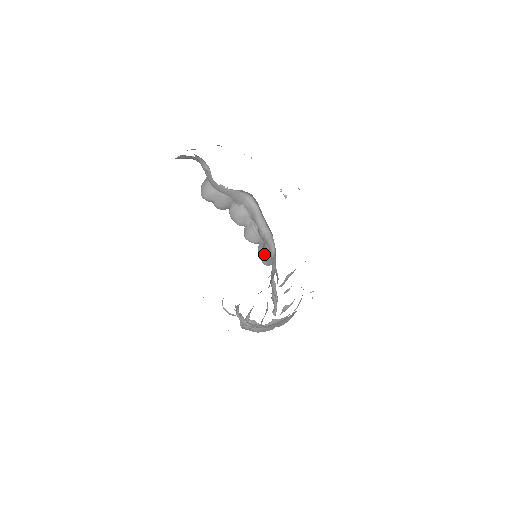
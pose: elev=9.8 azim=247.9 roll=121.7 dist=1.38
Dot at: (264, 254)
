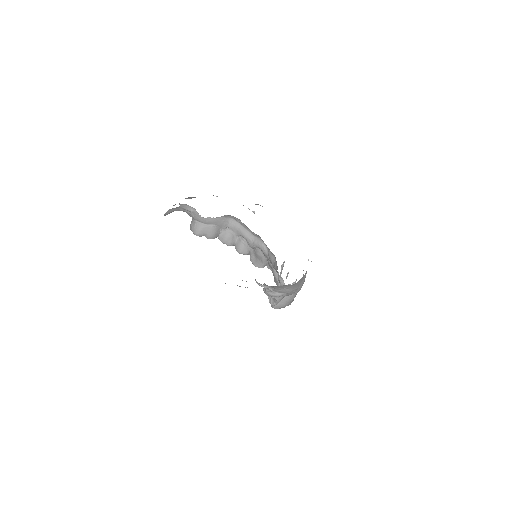
Dot at: (257, 259)
